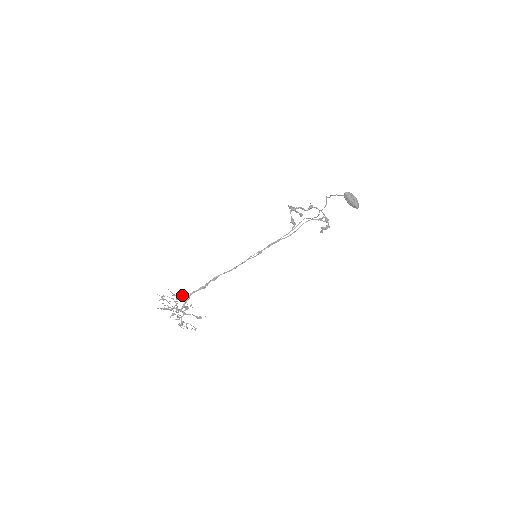
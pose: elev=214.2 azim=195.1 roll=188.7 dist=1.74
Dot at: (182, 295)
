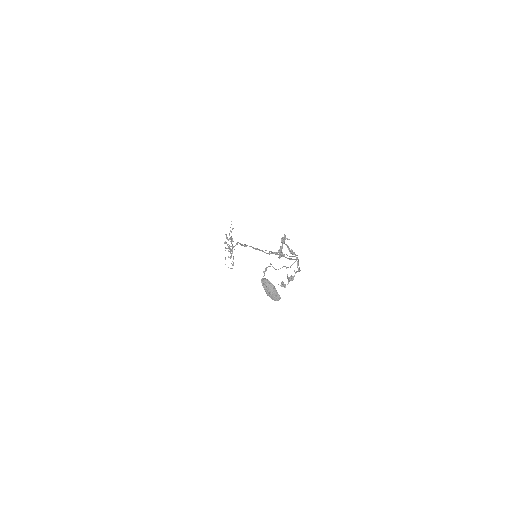
Dot at: (231, 239)
